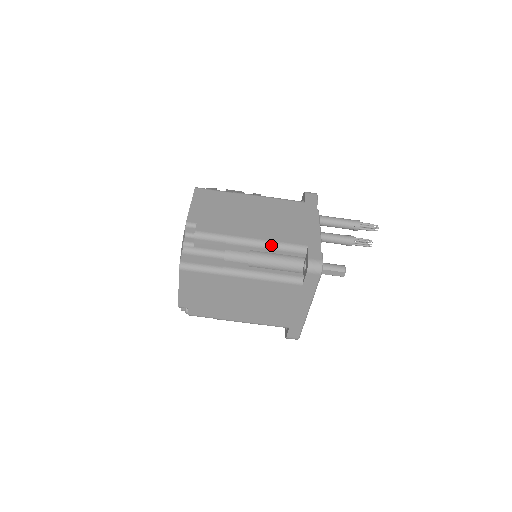
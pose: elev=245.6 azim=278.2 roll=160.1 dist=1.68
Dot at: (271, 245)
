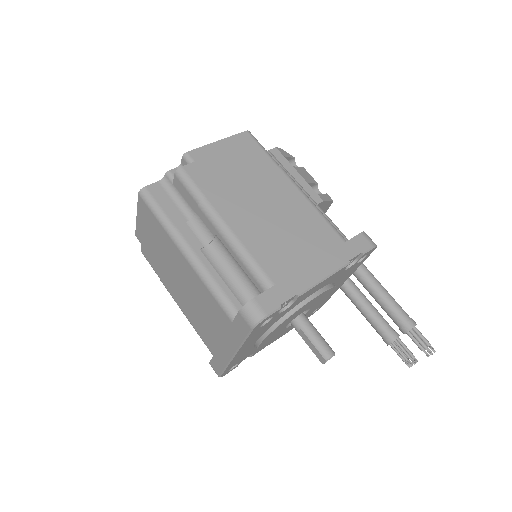
Dot at: (237, 248)
